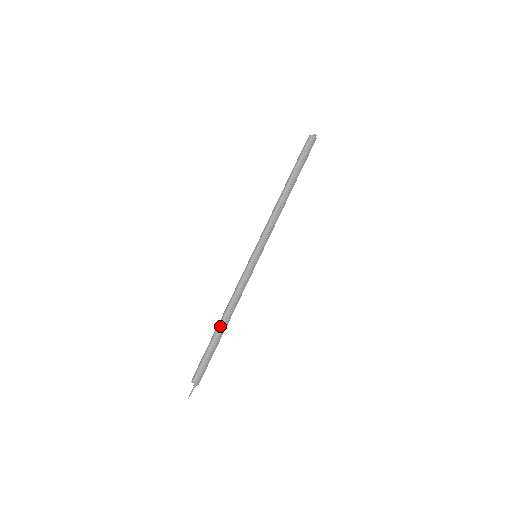
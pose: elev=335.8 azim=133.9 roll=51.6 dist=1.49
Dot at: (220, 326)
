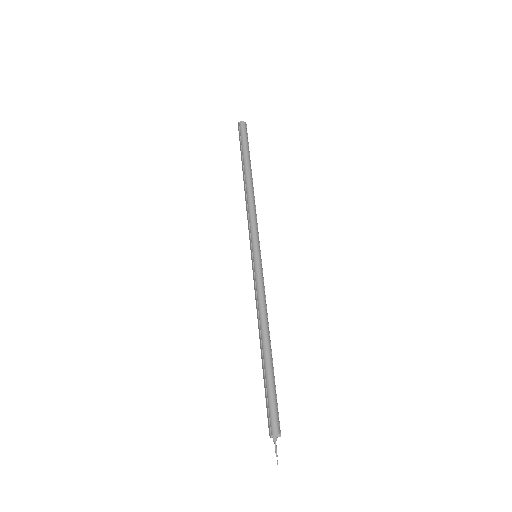
Dot at: (269, 349)
